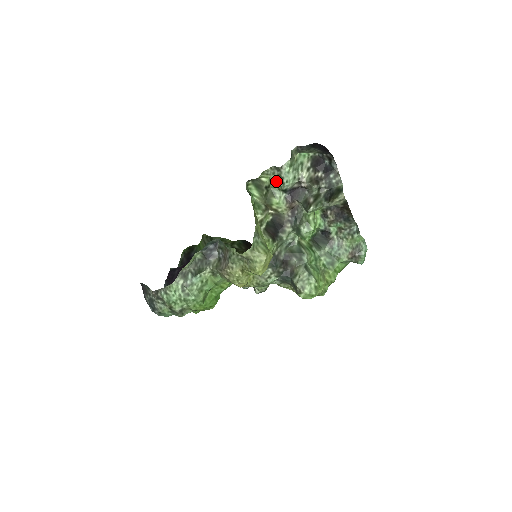
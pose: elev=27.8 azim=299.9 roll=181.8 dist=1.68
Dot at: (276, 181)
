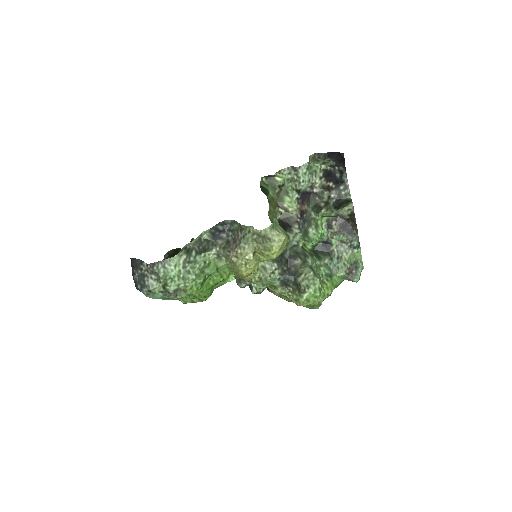
Dot at: (292, 180)
